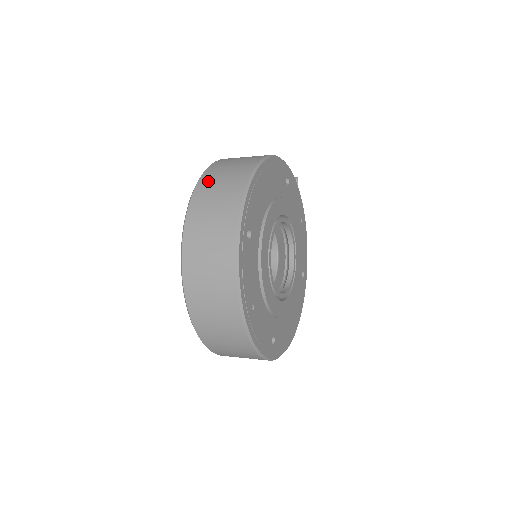
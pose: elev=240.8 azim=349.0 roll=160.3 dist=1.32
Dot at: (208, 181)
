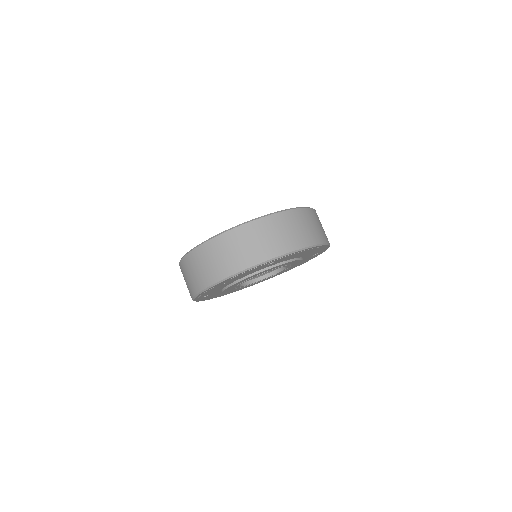
Dot at: (295, 217)
